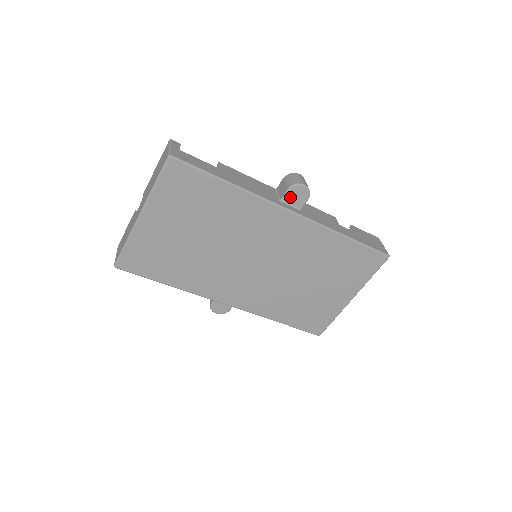
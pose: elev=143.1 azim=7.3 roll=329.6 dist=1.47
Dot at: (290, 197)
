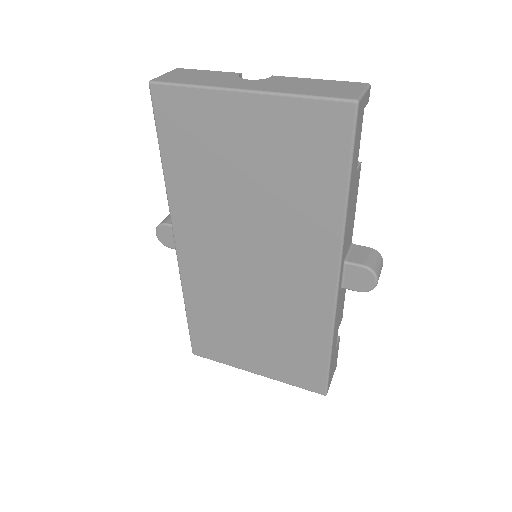
Dot at: (354, 271)
